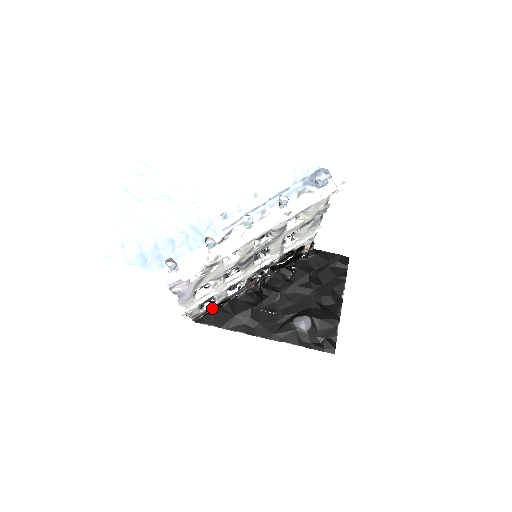
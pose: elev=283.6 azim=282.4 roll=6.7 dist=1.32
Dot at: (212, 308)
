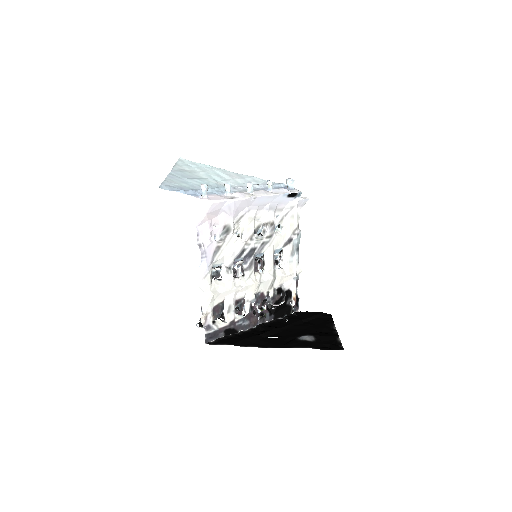
Dot at: (222, 333)
